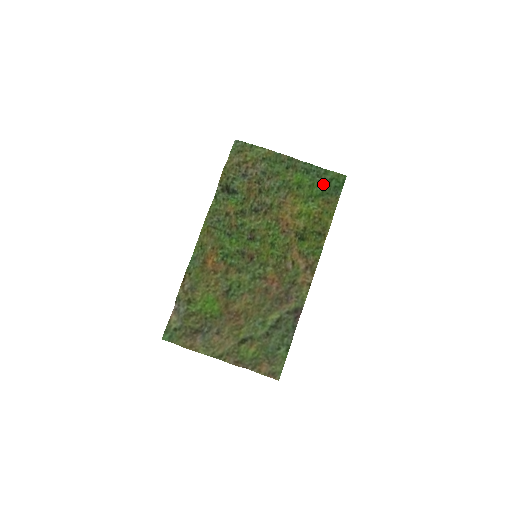
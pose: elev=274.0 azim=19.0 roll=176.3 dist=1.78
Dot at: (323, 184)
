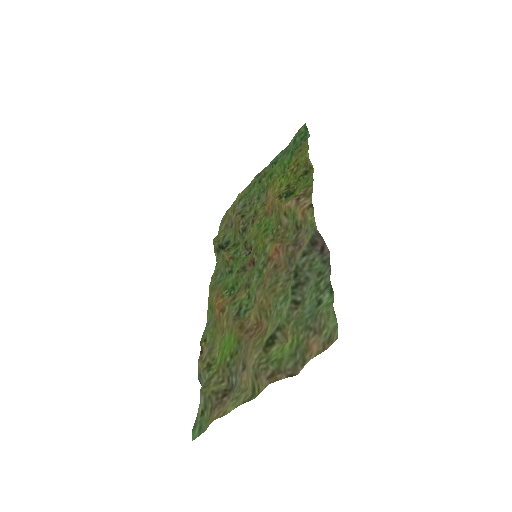
Dot at: (290, 150)
